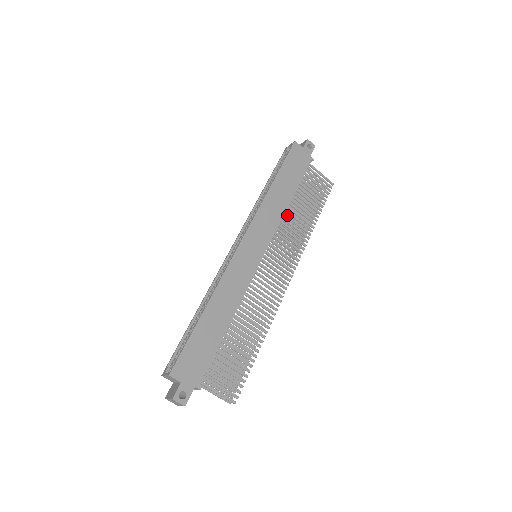
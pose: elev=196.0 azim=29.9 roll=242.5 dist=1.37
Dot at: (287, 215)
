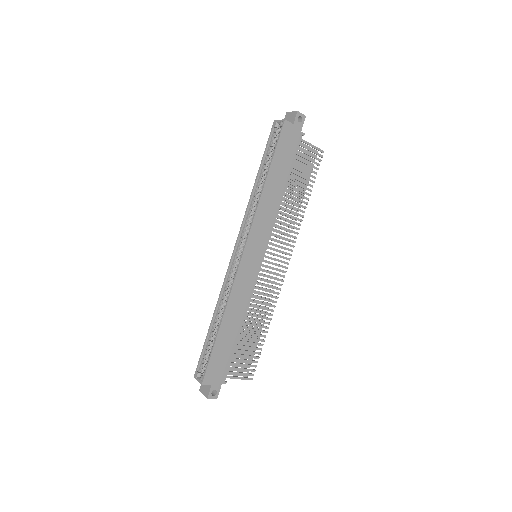
Dot at: (281, 207)
